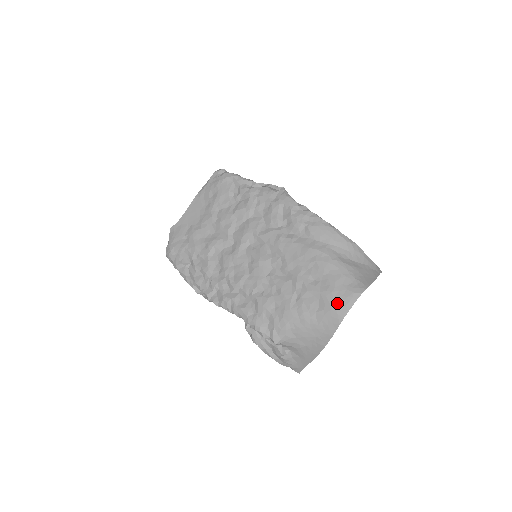
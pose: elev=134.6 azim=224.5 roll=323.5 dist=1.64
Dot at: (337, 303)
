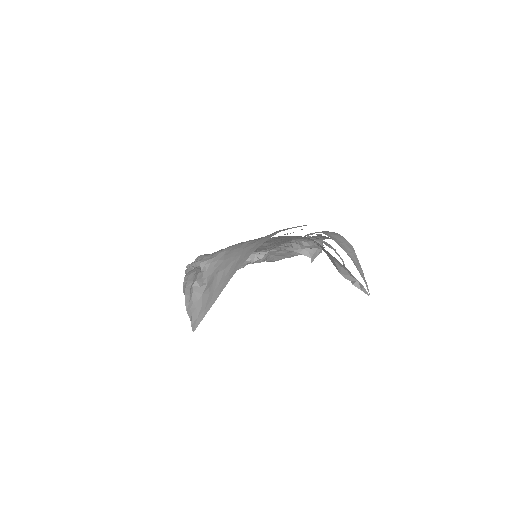
Dot at: occluded
